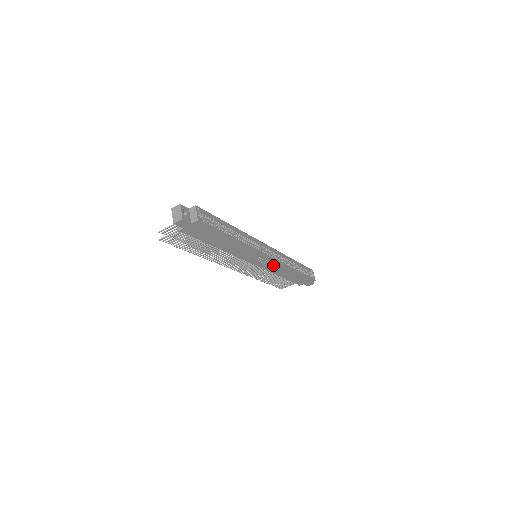
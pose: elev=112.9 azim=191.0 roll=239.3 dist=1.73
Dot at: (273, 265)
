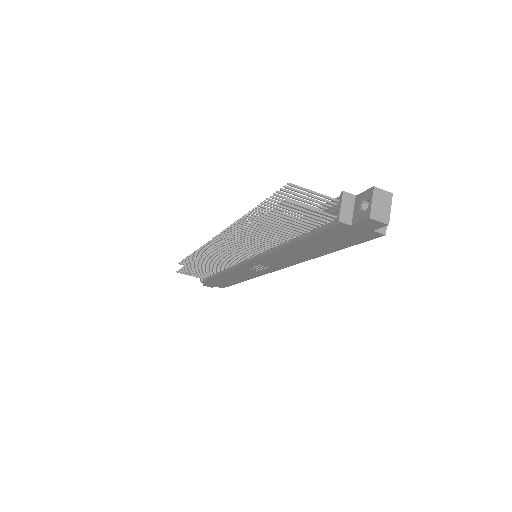
Dot at: (250, 272)
